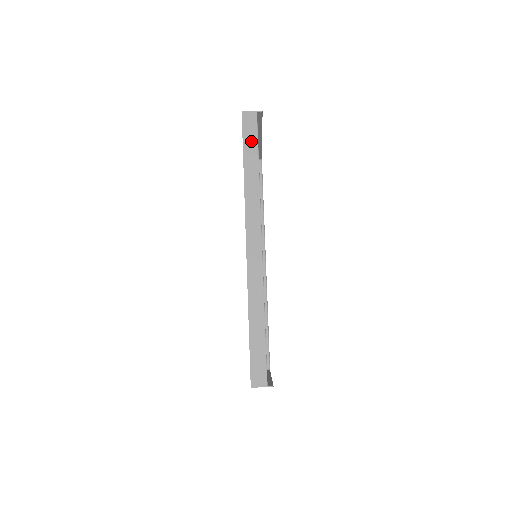
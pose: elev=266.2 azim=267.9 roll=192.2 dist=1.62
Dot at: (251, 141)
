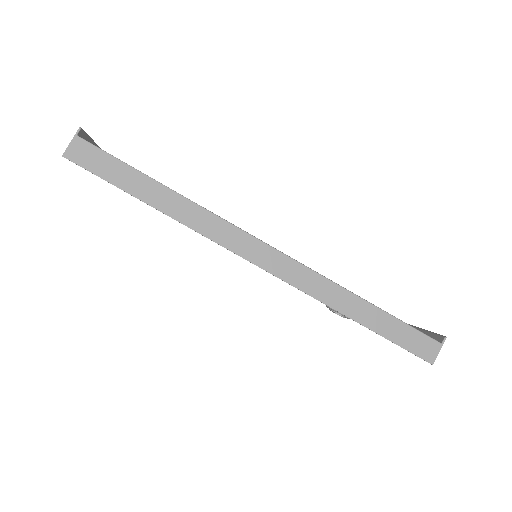
Dot at: (117, 171)
